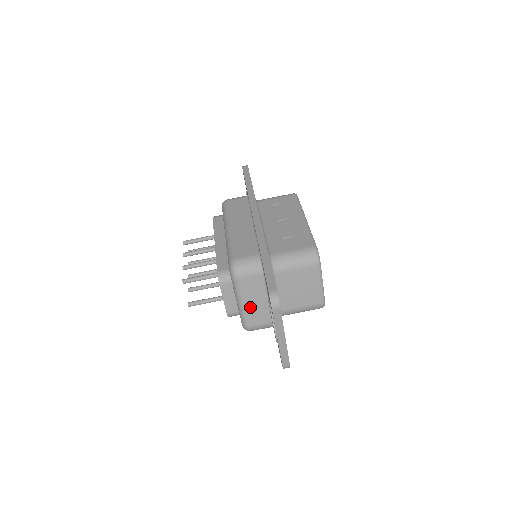
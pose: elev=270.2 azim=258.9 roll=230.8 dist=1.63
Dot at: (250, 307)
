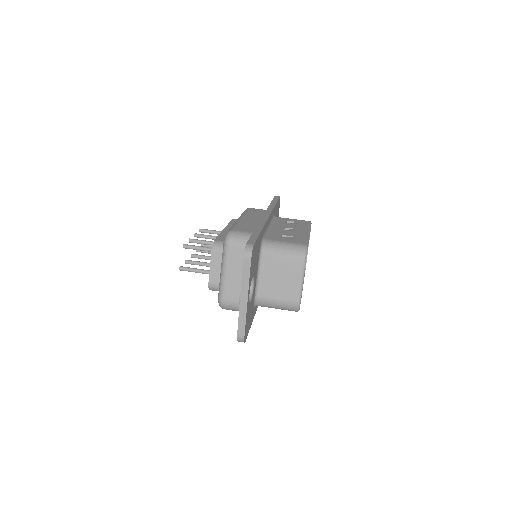
Dot at: (230, 279)
